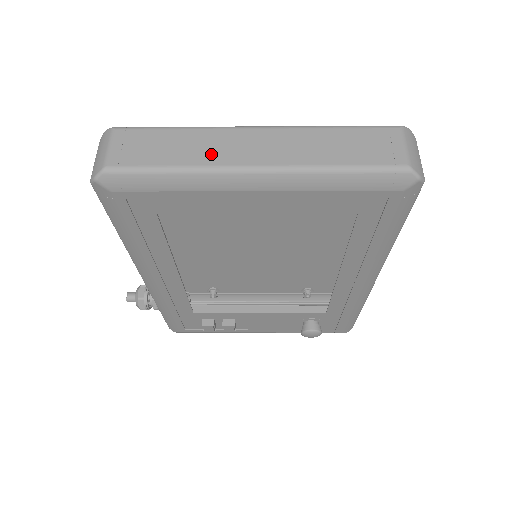
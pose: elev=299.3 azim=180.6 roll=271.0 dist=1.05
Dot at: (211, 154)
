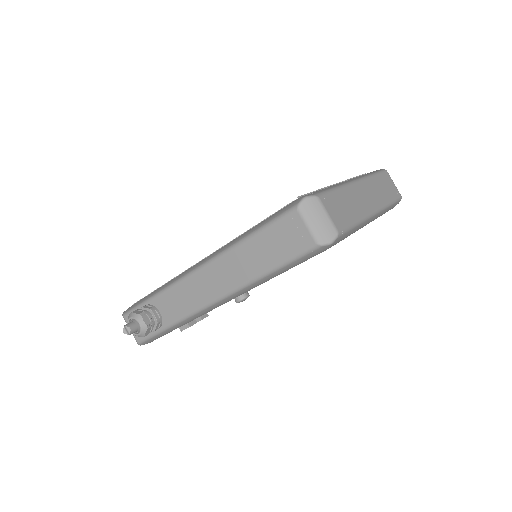
Dot at: (361, 207)
